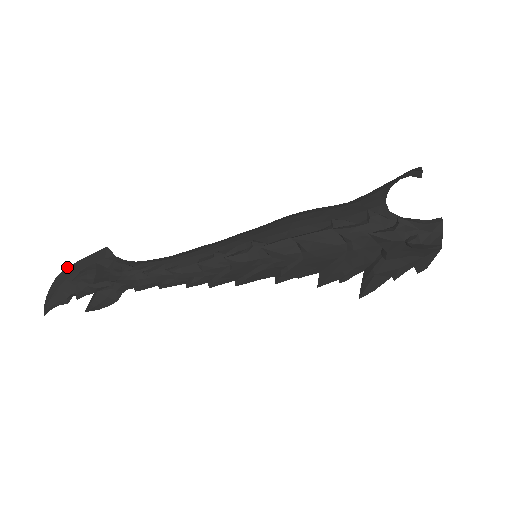
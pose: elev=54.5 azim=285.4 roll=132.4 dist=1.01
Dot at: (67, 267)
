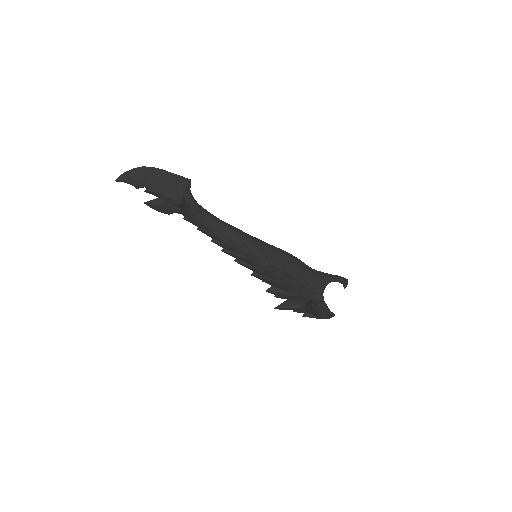
Dot at: occluded
